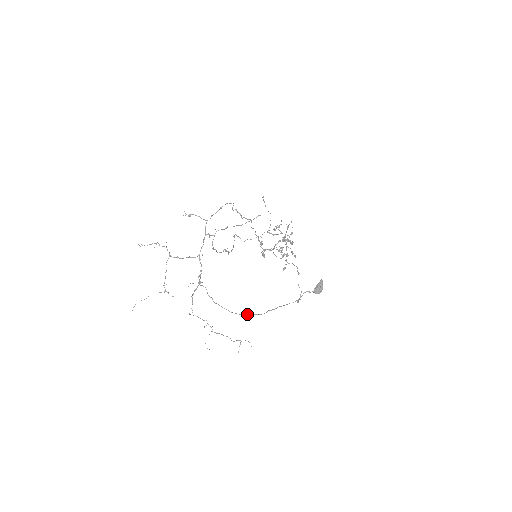
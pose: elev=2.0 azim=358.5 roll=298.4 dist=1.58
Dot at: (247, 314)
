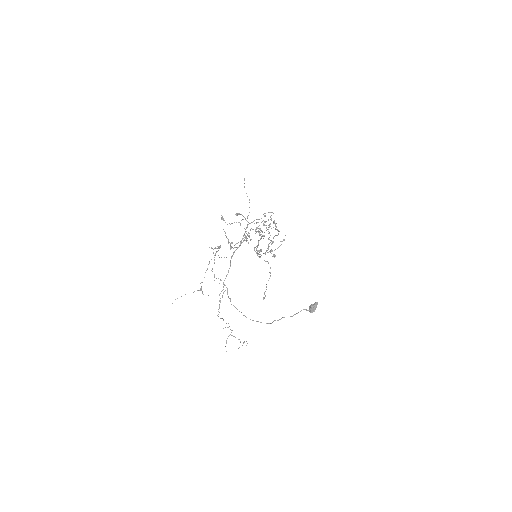
Dot at: (260, 322)
